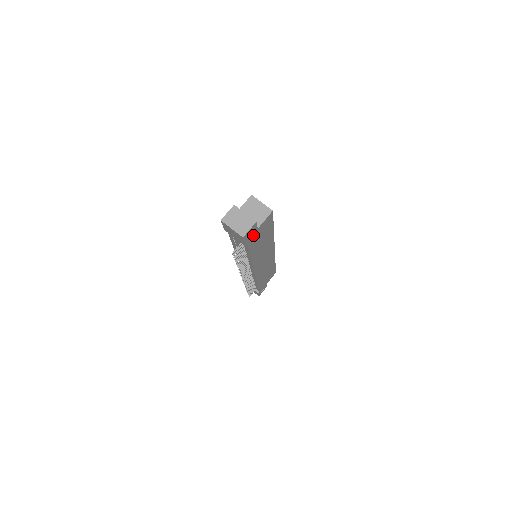
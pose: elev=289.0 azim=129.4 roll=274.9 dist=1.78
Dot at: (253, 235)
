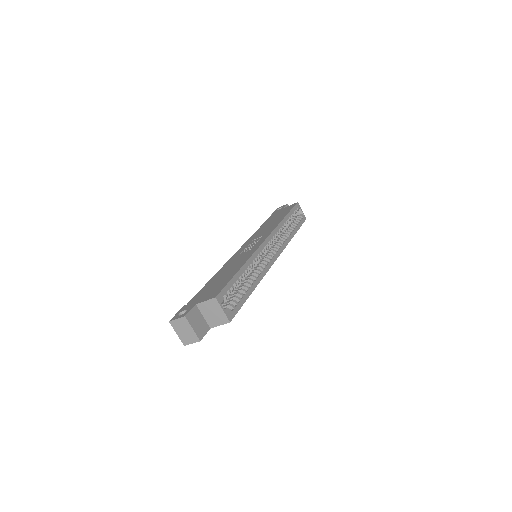
Dot at: occluded
